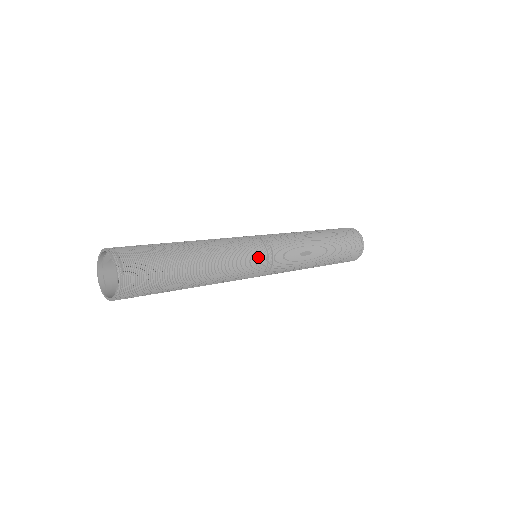
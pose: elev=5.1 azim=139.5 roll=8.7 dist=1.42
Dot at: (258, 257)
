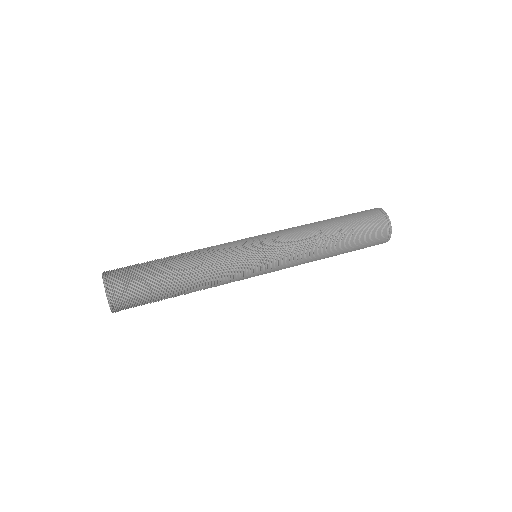
Dot at: (242, 243)
